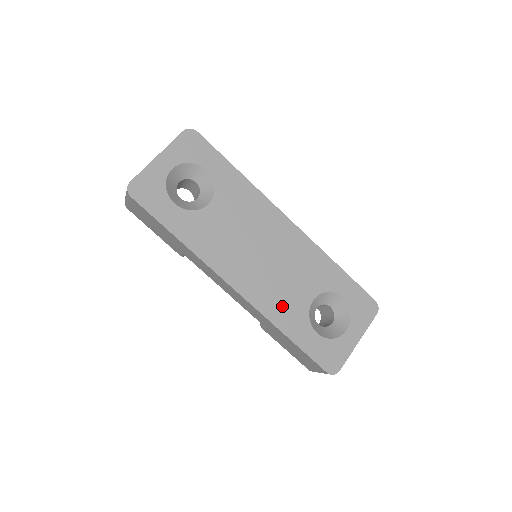
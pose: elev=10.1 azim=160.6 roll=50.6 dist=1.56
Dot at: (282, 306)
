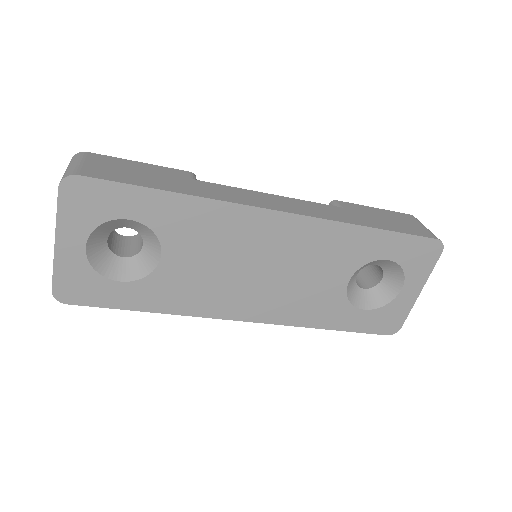
Dot at: (311, 307)
